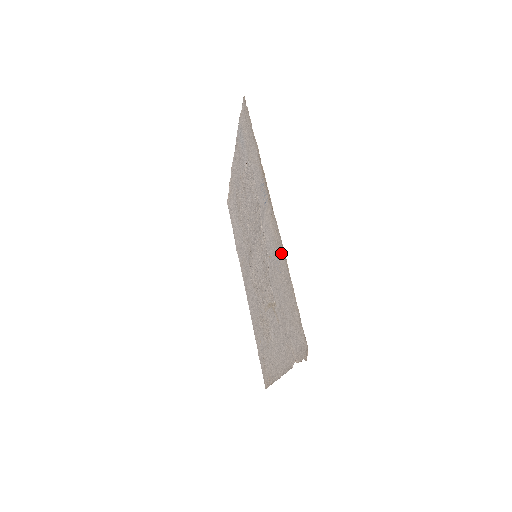
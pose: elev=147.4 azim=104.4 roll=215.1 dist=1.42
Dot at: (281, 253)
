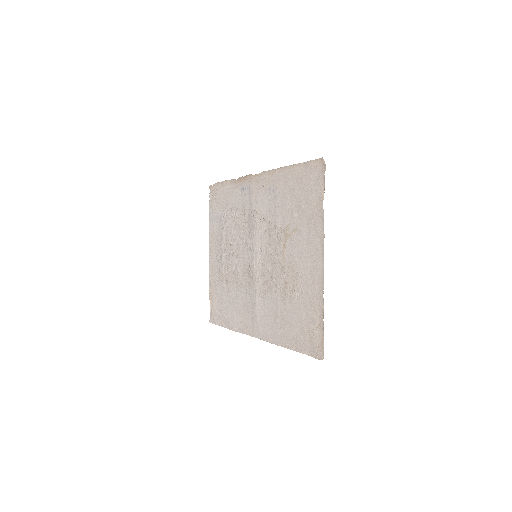
Dot at: (274, 177)
